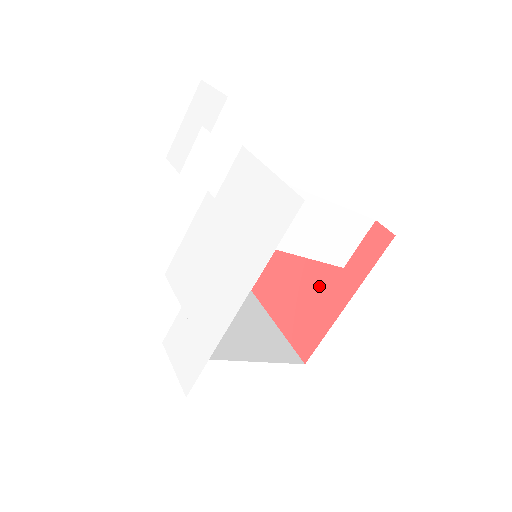
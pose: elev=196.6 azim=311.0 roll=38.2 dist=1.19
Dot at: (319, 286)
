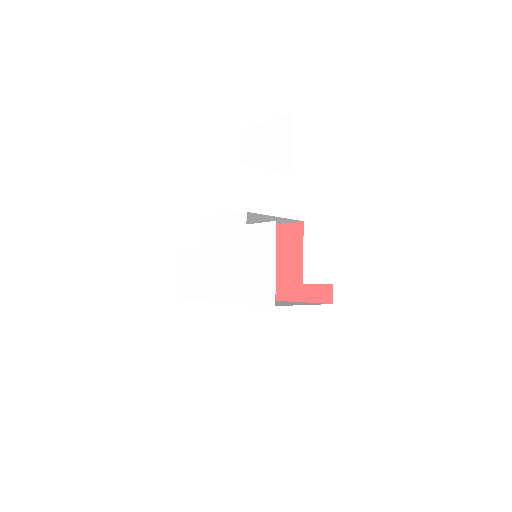
Dot at: (287, 276)
